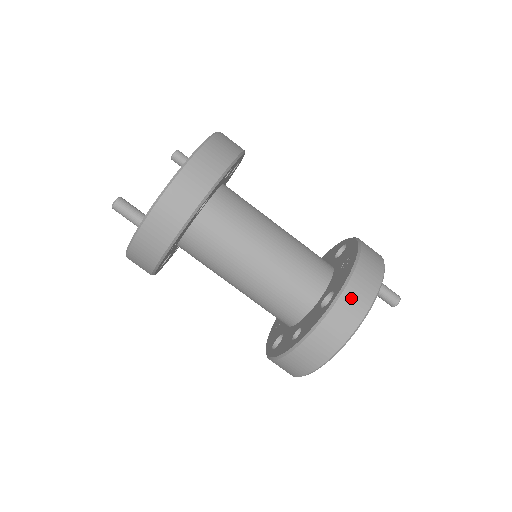
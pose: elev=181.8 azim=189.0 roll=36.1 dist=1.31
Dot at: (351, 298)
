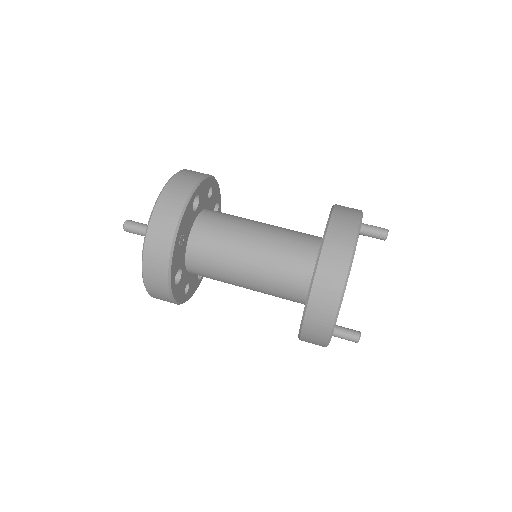
Dot at: (341, 217)
